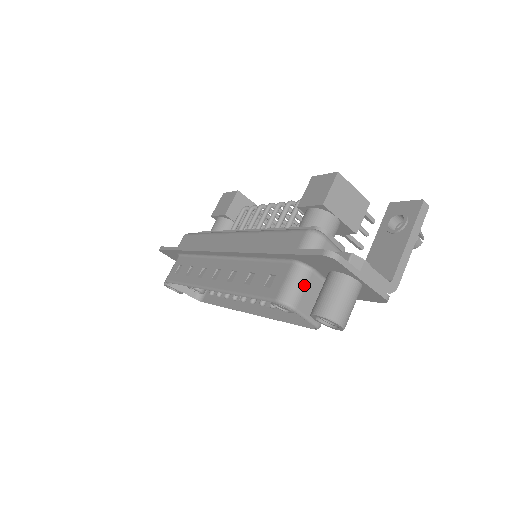
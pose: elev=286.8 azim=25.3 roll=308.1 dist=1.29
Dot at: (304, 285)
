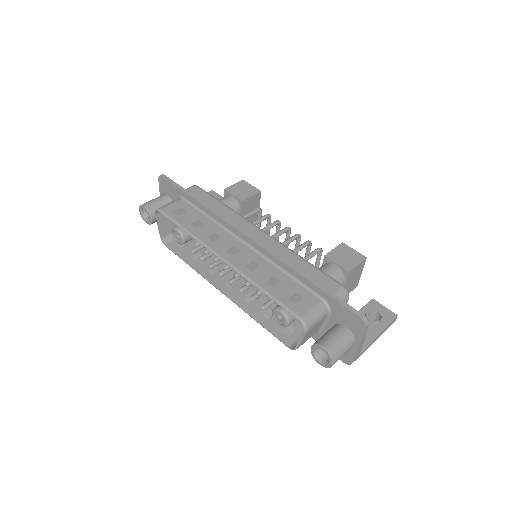
Dot at: (320, 320)
